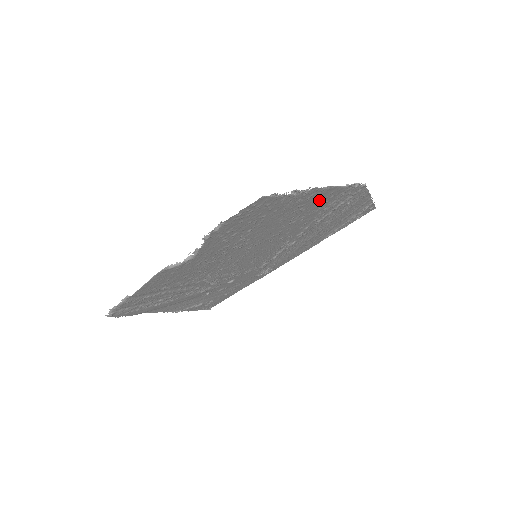
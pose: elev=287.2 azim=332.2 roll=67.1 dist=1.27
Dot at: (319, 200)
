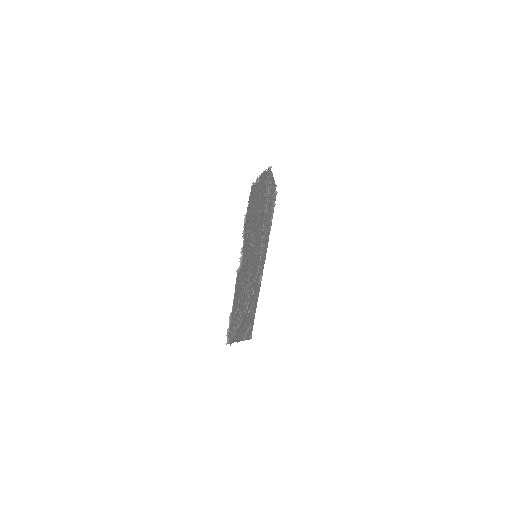
Dot at: (263, 186)
